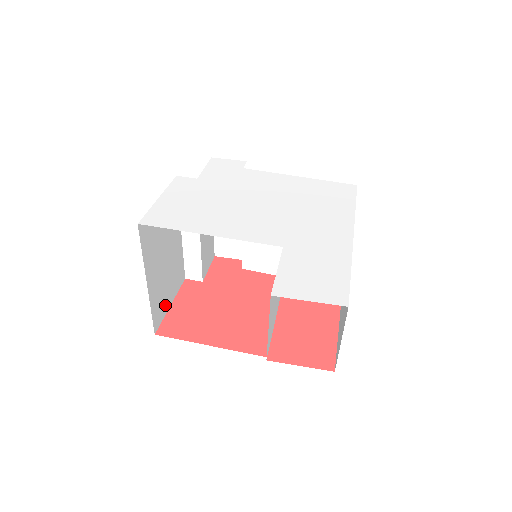
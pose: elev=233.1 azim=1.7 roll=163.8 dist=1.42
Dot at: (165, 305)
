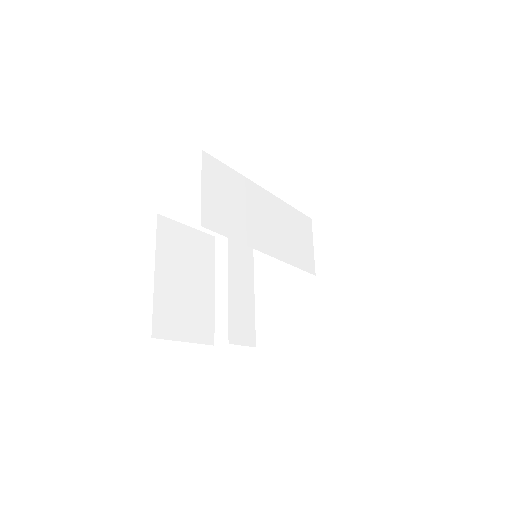
Dot at: (176, 330)
